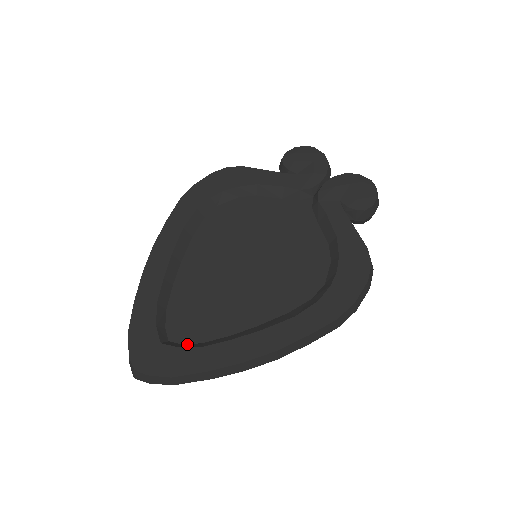
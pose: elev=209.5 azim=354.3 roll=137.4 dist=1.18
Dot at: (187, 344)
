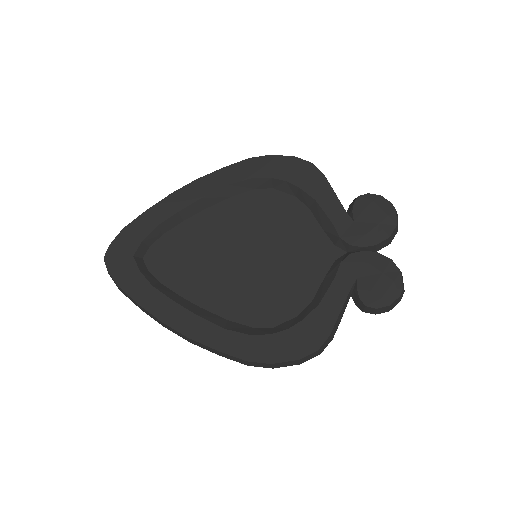
Dot at: (150, 272)
